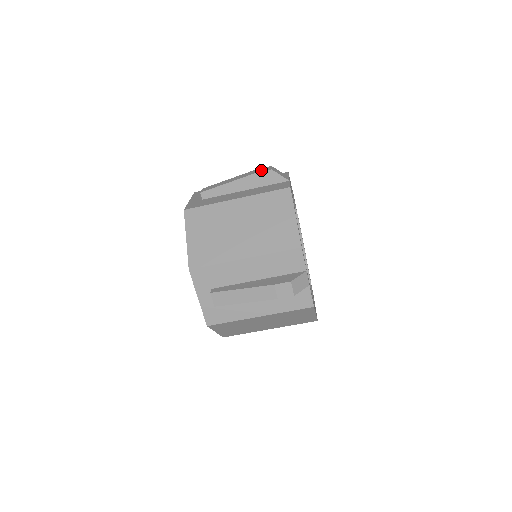
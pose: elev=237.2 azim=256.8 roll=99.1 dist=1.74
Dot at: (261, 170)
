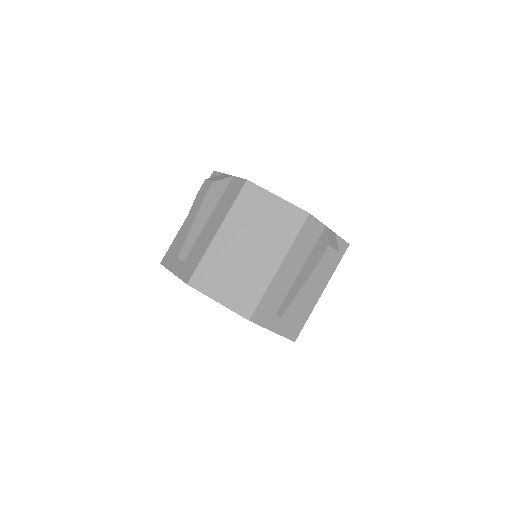
Dot at: occluded
